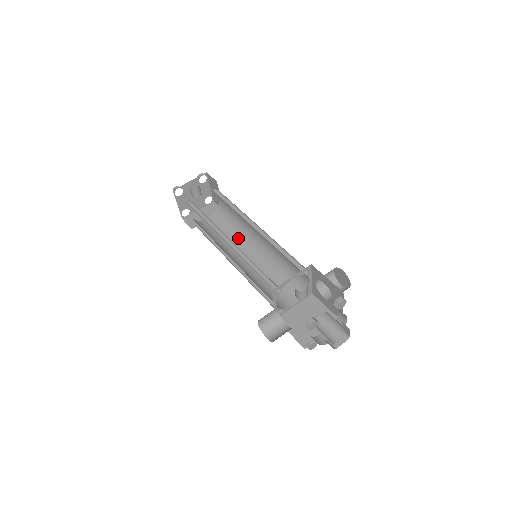
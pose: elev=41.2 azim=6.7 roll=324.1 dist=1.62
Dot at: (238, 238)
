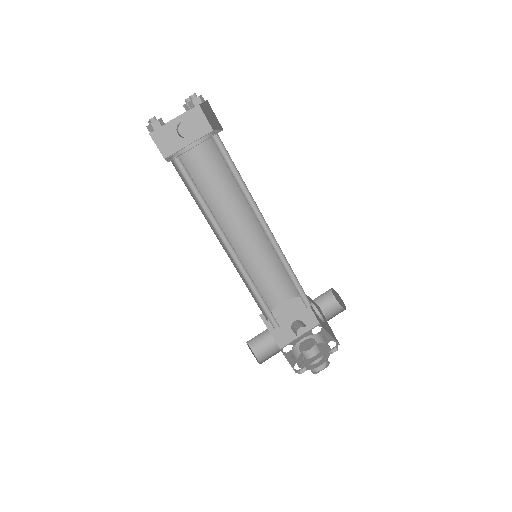
Dot at: (231, 197)
